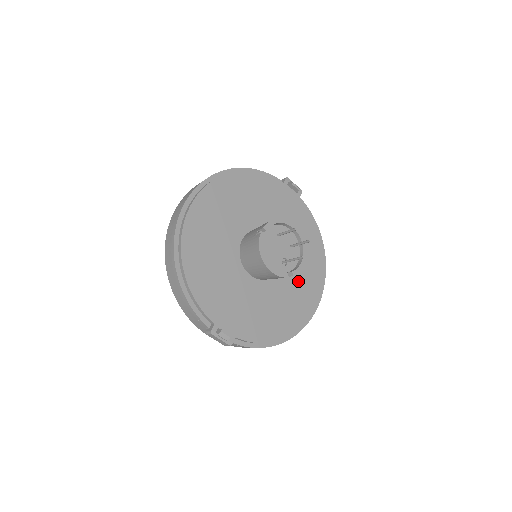
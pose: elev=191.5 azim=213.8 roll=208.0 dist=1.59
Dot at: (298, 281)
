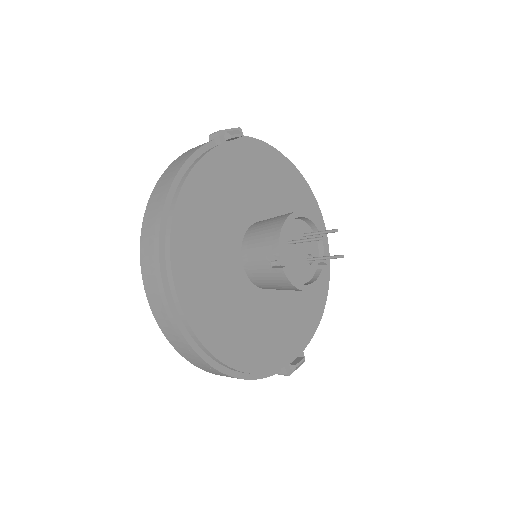
Dot at: occluded
